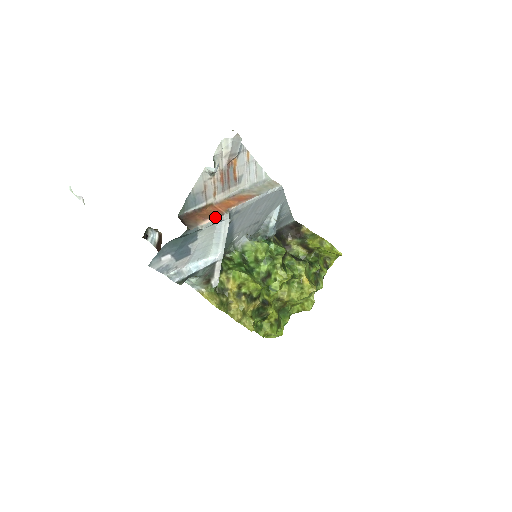
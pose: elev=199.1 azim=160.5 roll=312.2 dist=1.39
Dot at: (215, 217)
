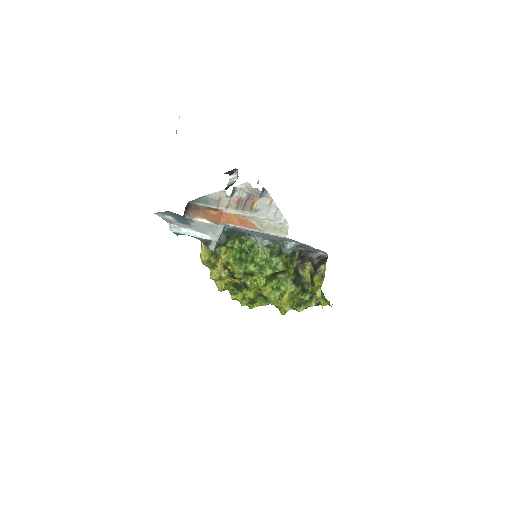
Dot at: (211, 221)
